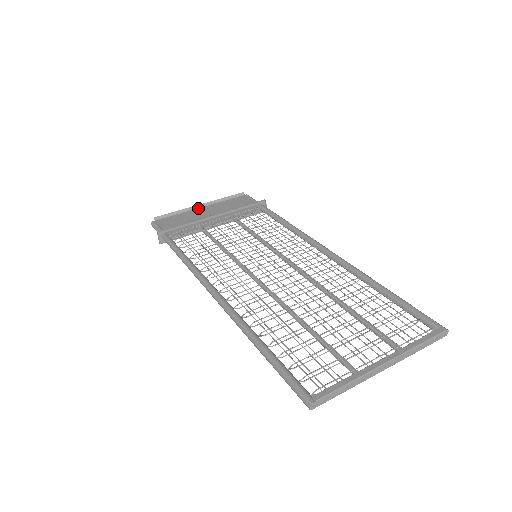
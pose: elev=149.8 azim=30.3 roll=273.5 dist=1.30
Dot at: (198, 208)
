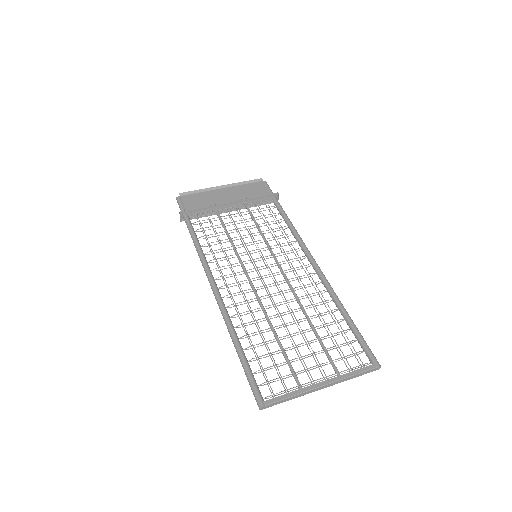
Dot at: (219, 189)
